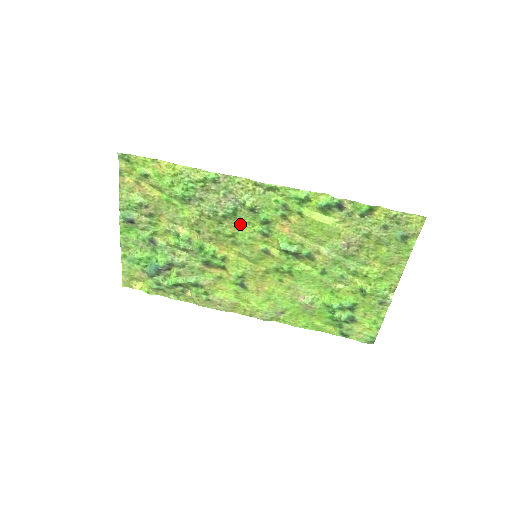
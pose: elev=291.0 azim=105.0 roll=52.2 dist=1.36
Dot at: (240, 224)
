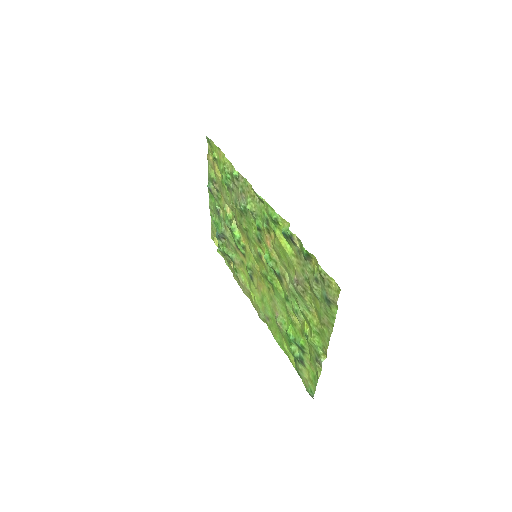
Dot at: (249, 222)
